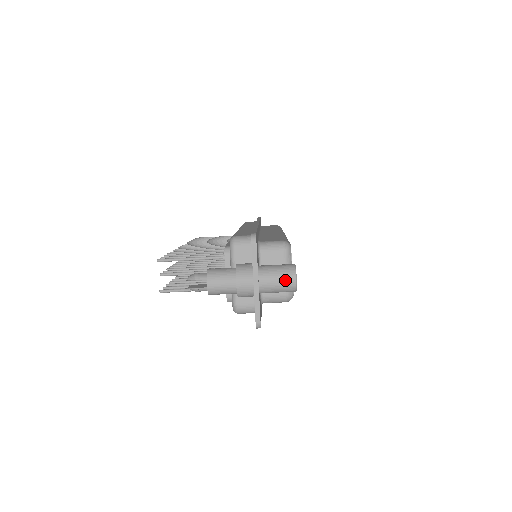
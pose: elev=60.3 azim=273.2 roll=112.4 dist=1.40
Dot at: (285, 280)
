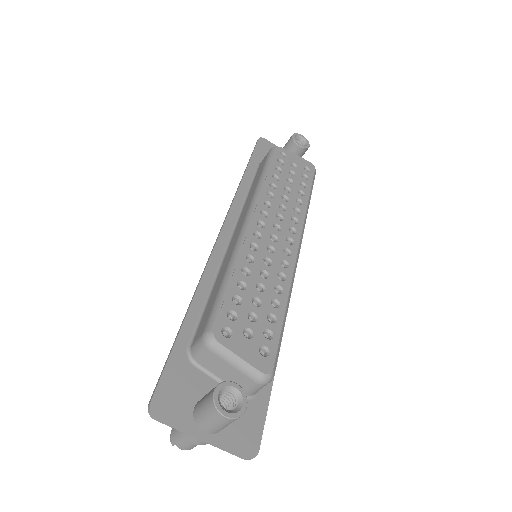
Dot at: (218, 422)
